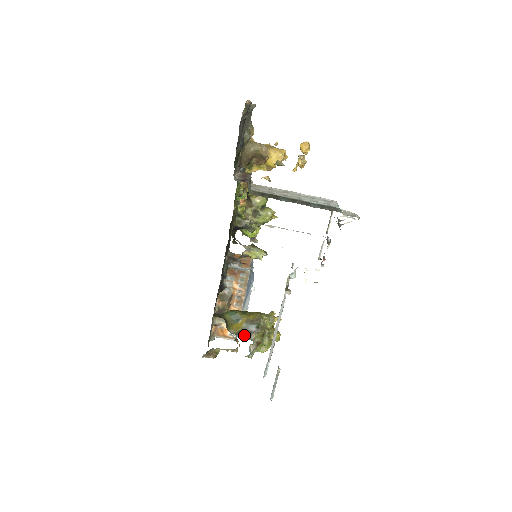
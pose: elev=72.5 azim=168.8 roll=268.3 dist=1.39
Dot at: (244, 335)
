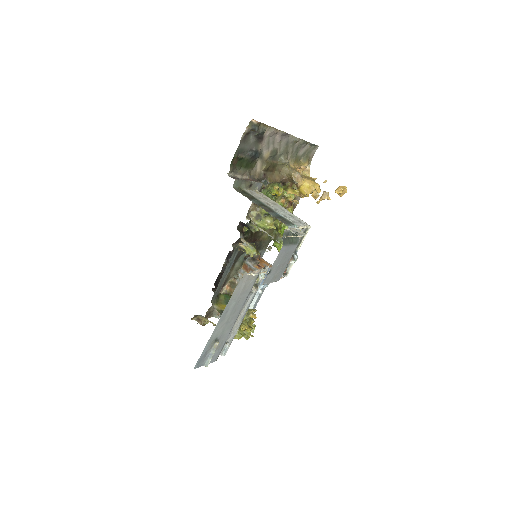
Dot at: occluded
